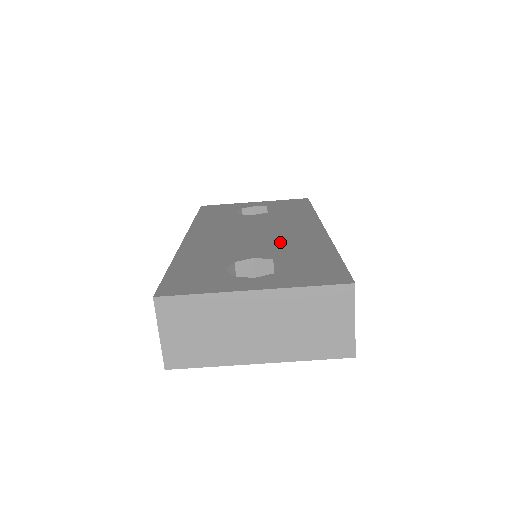
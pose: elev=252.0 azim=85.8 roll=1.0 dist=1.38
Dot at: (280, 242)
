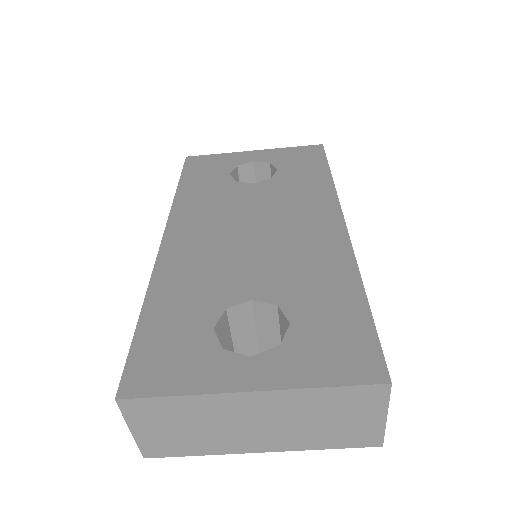
Dot at: (287, 259)
